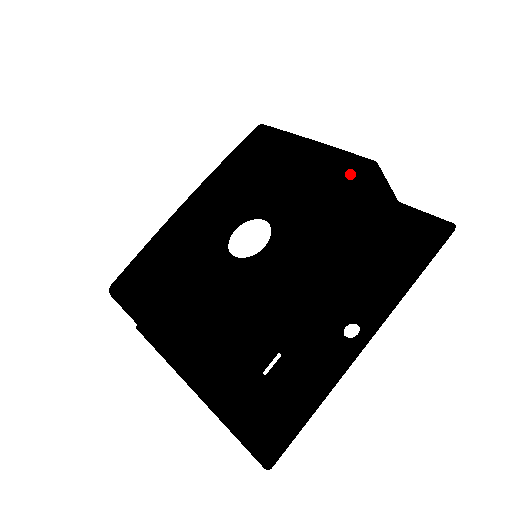
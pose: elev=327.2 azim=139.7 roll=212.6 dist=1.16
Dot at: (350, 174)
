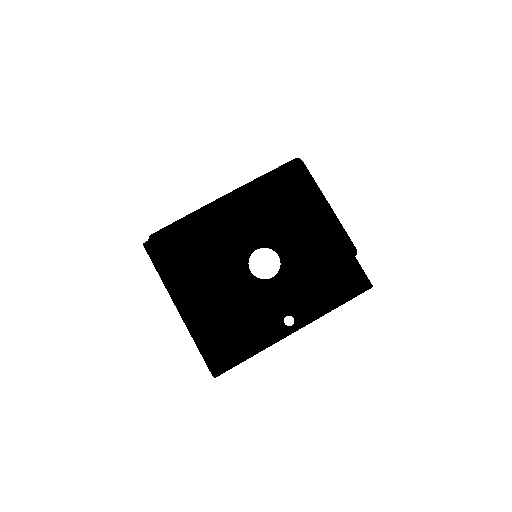
Dot at: (340, 253)
